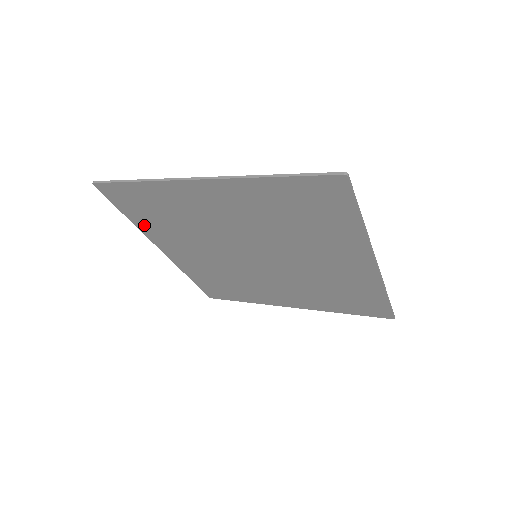
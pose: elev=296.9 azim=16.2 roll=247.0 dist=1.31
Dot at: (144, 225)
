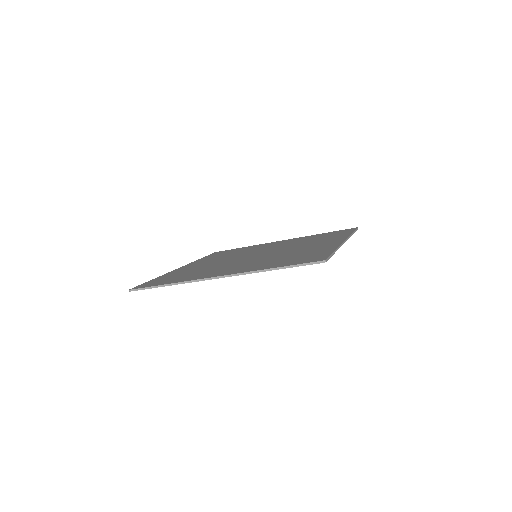
Dot at: occluded
